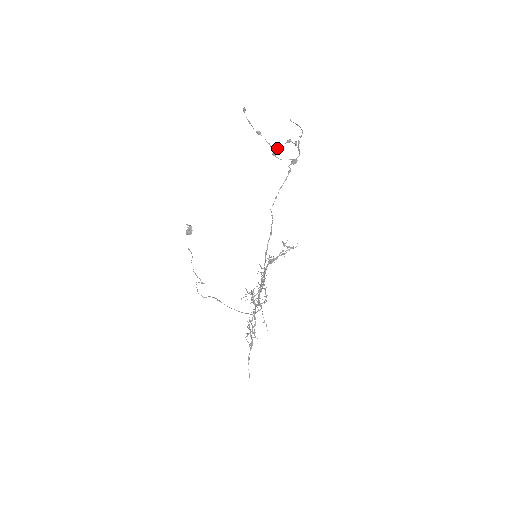
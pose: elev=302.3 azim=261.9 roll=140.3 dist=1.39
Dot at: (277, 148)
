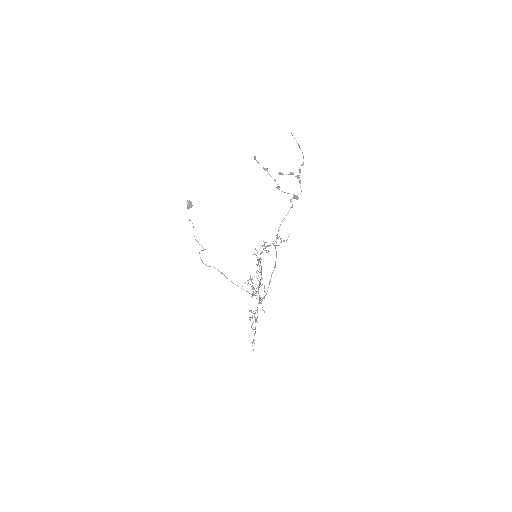
Dot at: occluded
